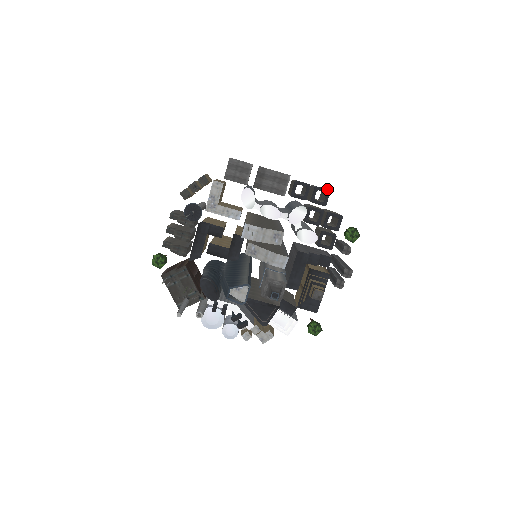
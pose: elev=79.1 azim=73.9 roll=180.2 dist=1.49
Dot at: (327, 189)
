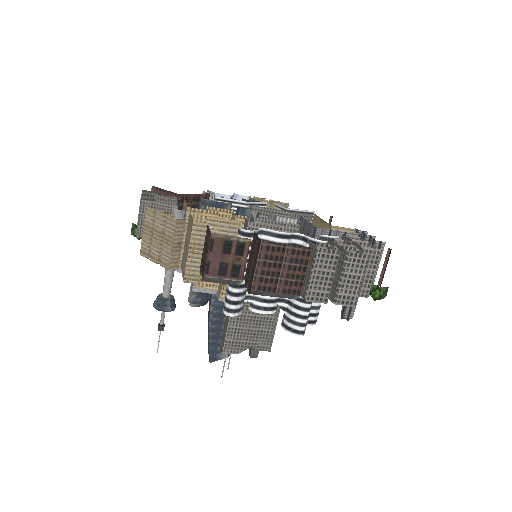
Dot at: occluded
